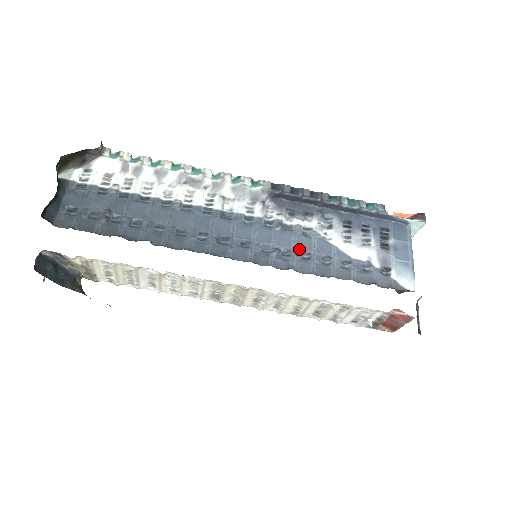
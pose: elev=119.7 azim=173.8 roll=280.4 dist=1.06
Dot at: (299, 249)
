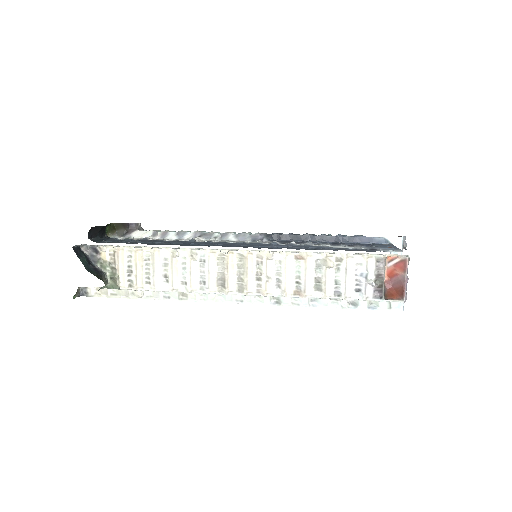
Dot at: (292, 247)
